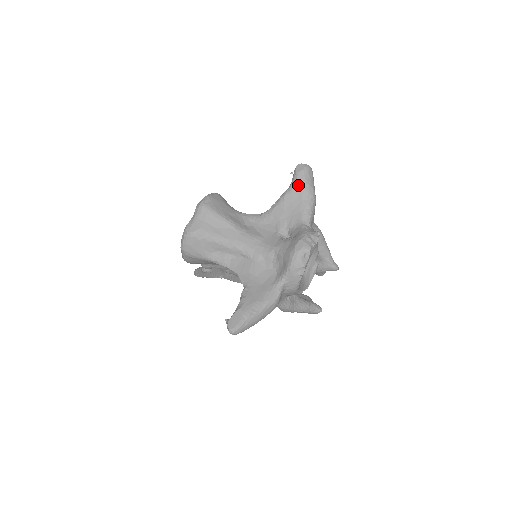
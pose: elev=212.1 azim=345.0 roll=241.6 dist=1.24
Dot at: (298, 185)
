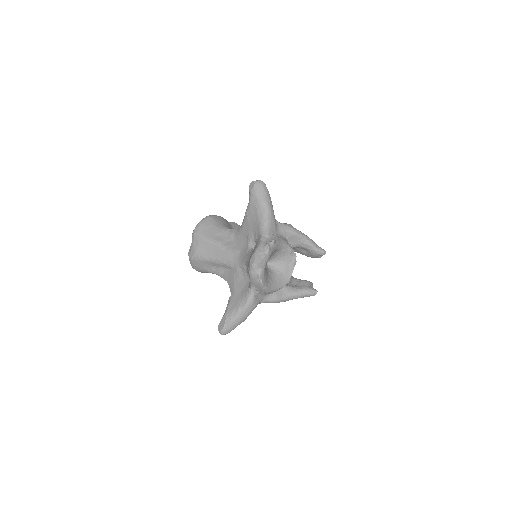
Dot at: (252, 202)
